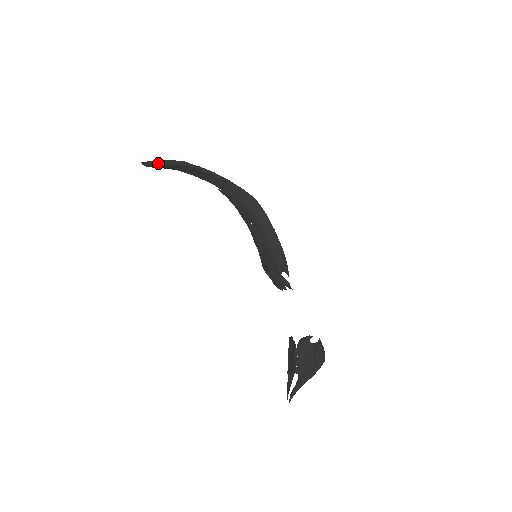
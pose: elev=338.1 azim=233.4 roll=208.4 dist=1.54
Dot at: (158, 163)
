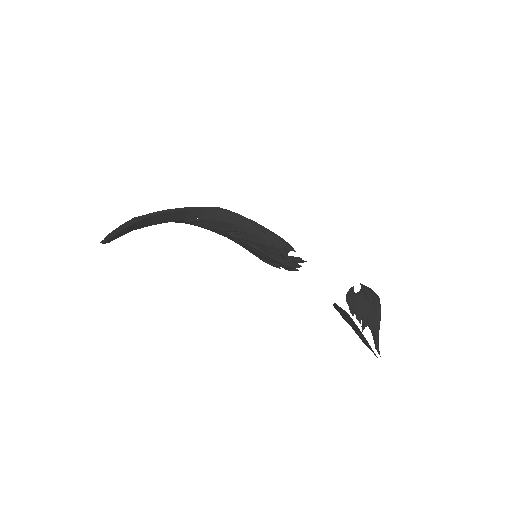
Dot at: (115, 233)
